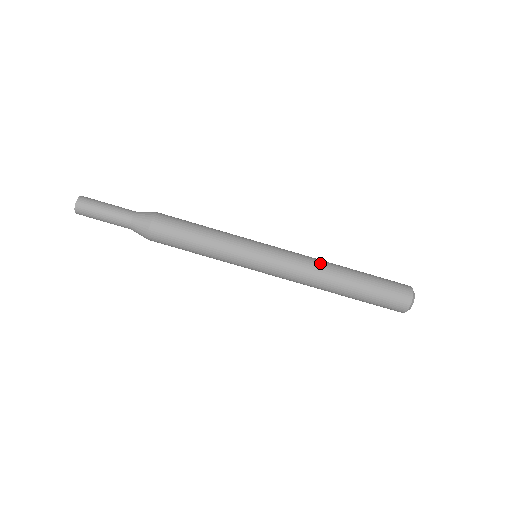
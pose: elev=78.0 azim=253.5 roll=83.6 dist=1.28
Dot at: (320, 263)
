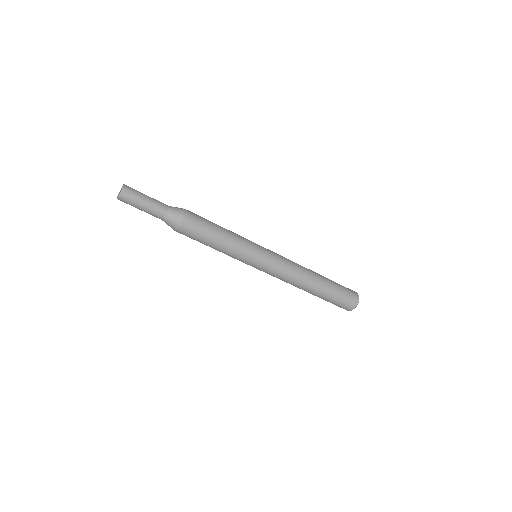
Dot at: (300, 278)
